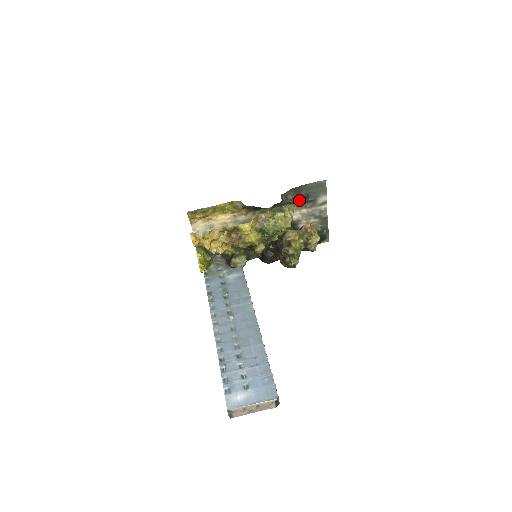
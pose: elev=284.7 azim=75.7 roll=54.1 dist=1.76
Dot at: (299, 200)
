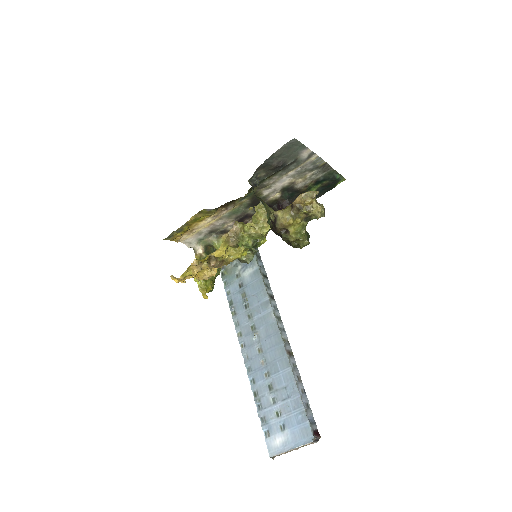
Dot at: (275, 171)
